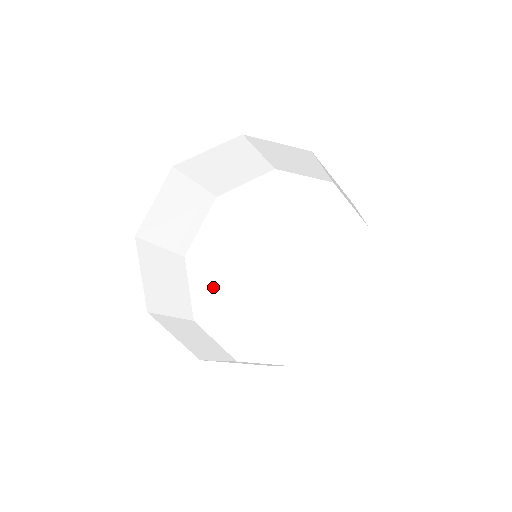
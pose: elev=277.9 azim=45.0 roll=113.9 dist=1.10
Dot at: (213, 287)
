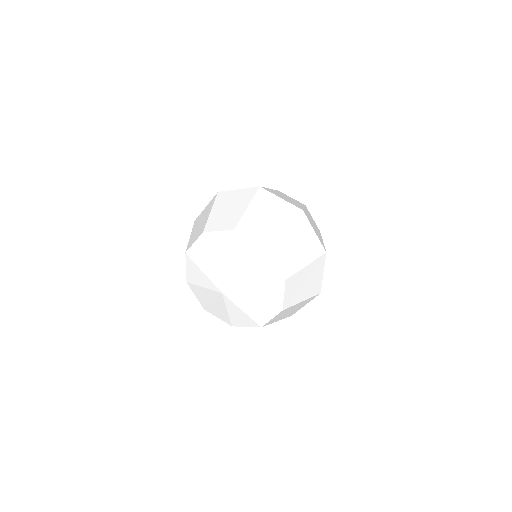
Dot at: (218, 313)
